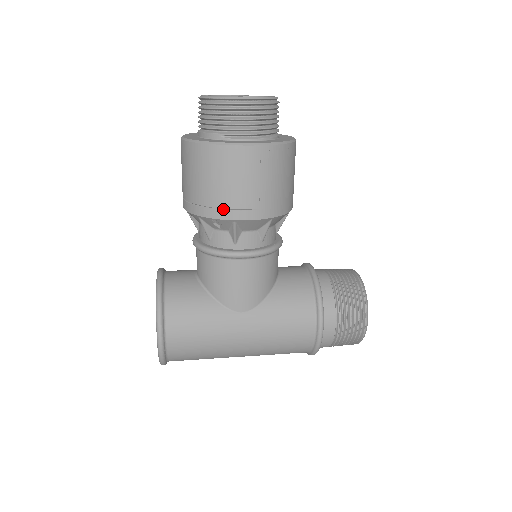
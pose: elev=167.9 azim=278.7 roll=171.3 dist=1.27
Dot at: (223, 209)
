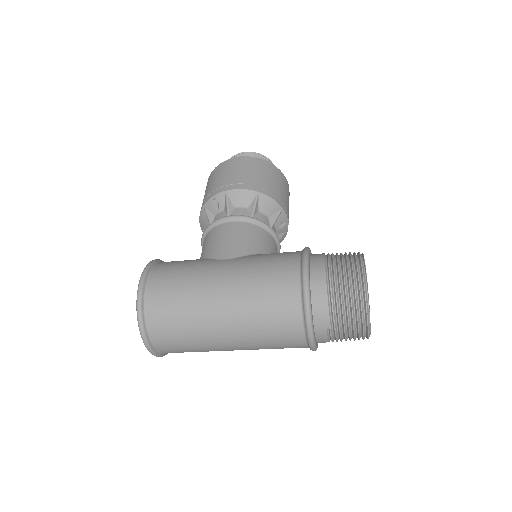
Dot at: (219, 188)
